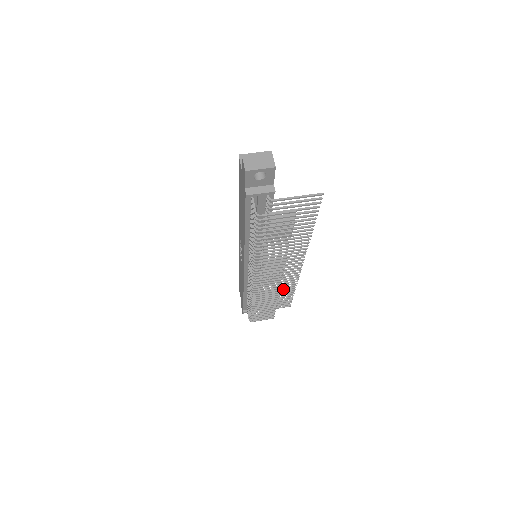
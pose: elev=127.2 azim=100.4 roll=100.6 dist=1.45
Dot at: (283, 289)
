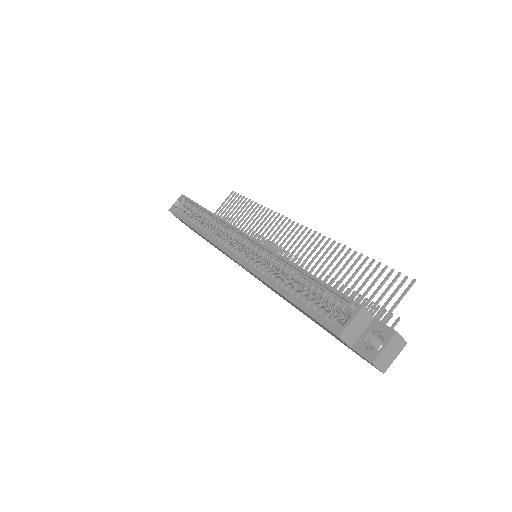
Dot at: occluded
